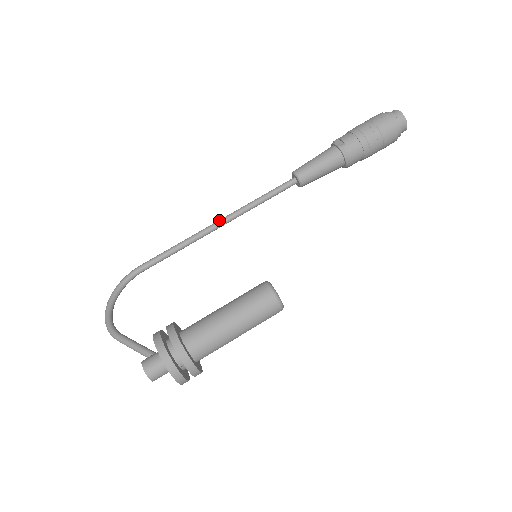
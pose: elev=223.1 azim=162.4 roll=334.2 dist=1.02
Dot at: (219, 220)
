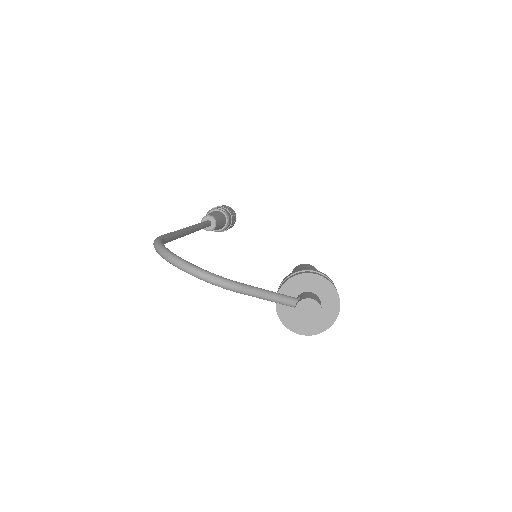
Dot at: (190, 226)
